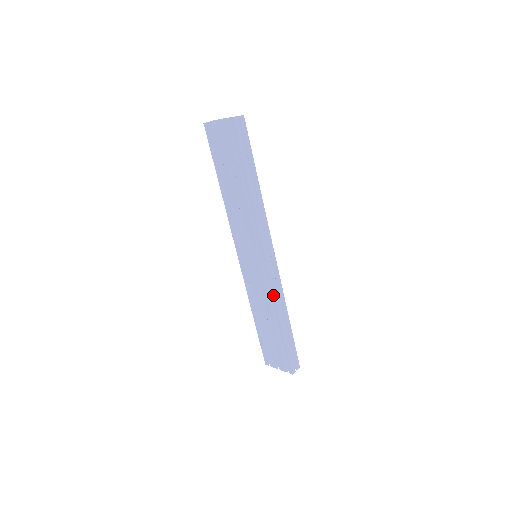
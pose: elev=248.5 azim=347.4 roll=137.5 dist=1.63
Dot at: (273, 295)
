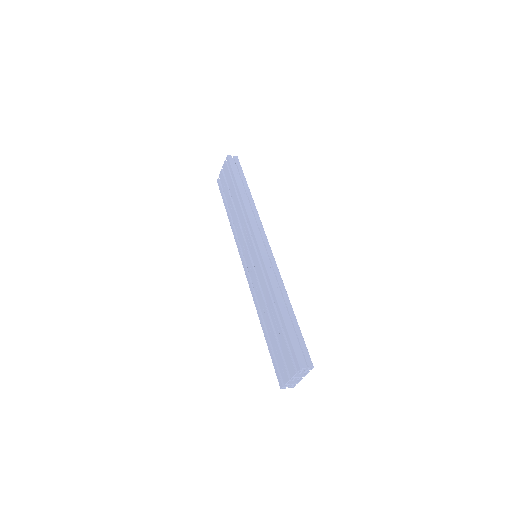
Dot at: (267, 275)
